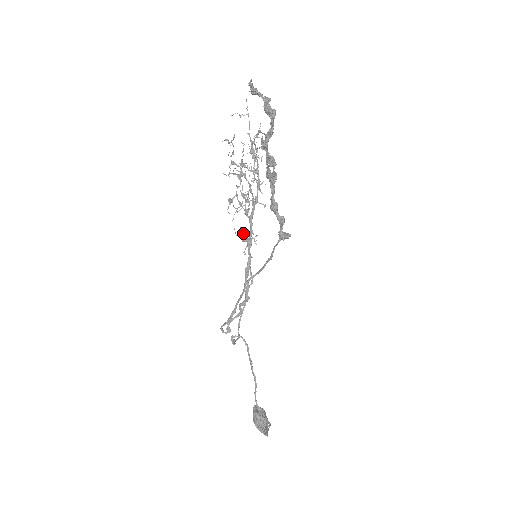
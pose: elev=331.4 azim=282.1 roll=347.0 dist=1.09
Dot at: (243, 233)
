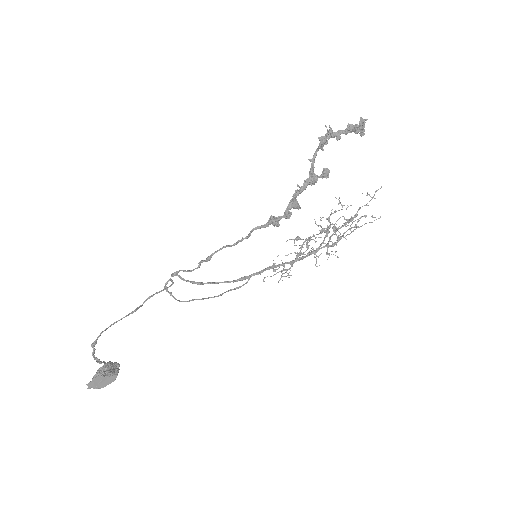
Dot at: occluded
